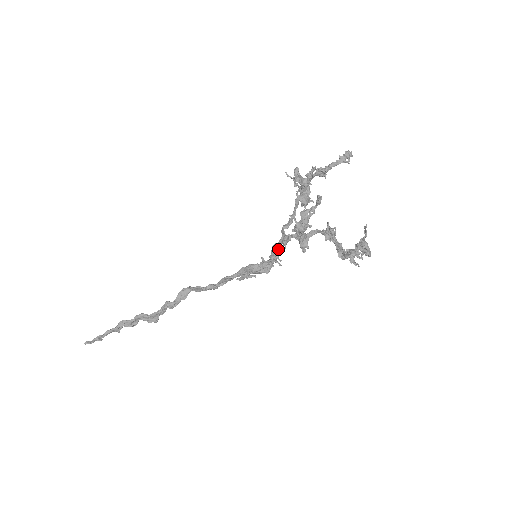
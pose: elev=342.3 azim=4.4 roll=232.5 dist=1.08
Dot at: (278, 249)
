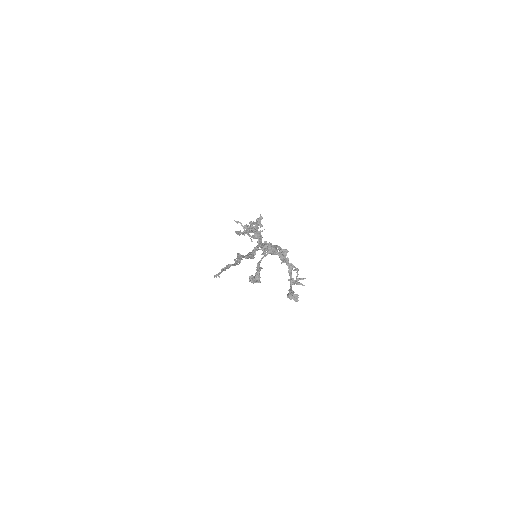
Dot at: occluded
